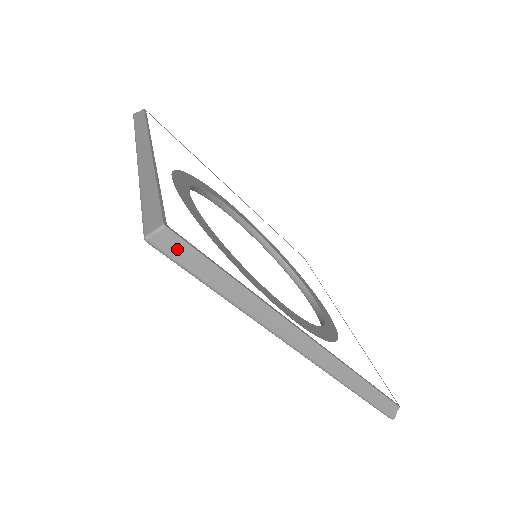
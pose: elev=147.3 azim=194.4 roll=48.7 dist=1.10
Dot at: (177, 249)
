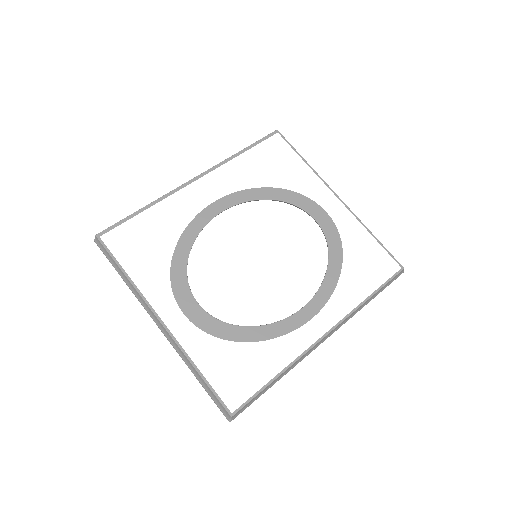
Dot at: (243, 409)
